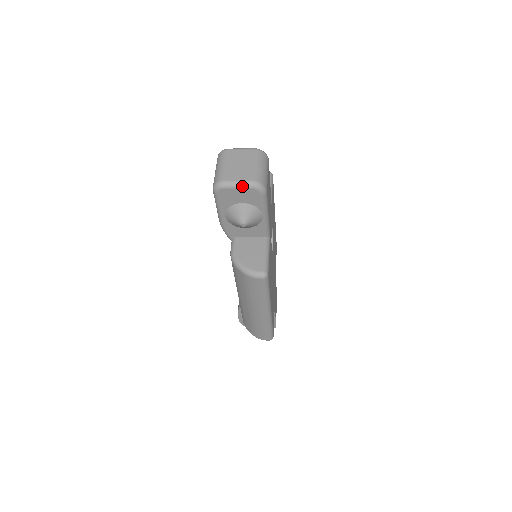
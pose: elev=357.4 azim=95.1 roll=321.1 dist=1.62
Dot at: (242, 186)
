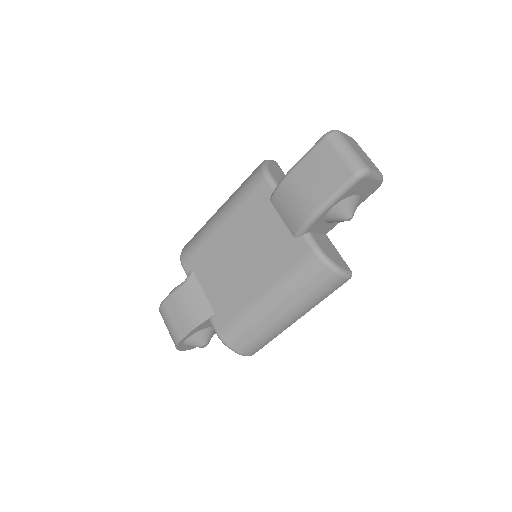
Dot at: (378, 177)
